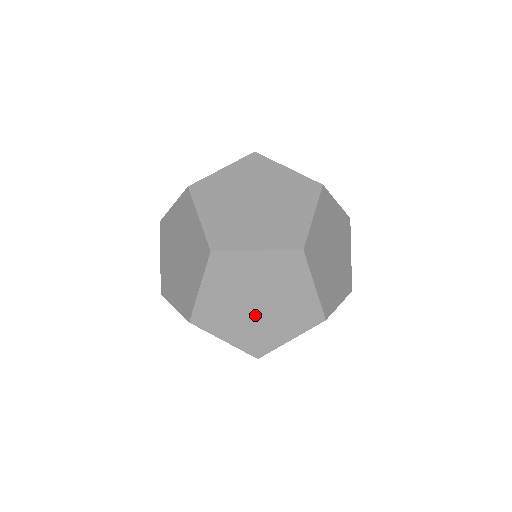
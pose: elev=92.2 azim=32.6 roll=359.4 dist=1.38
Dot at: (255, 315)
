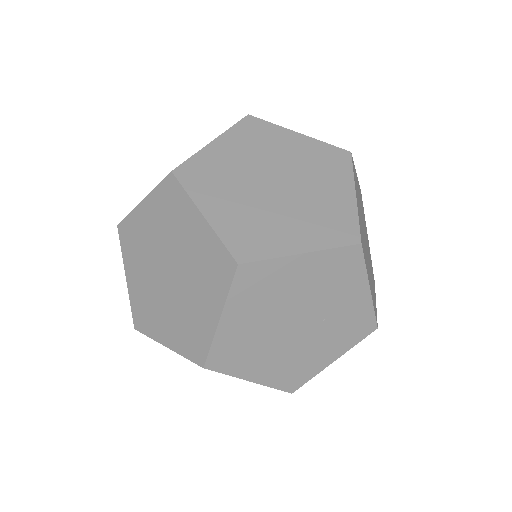
Dot at: (265, 198)
